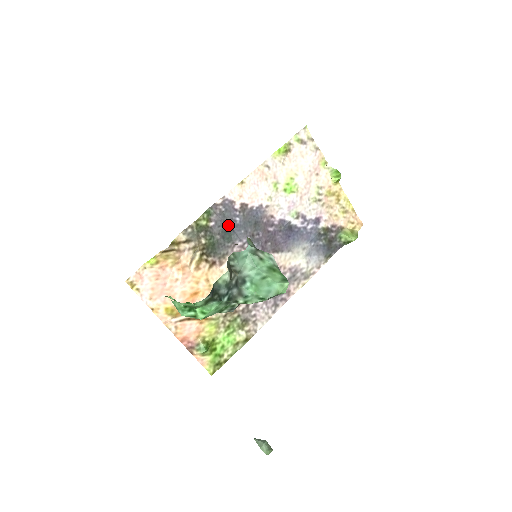
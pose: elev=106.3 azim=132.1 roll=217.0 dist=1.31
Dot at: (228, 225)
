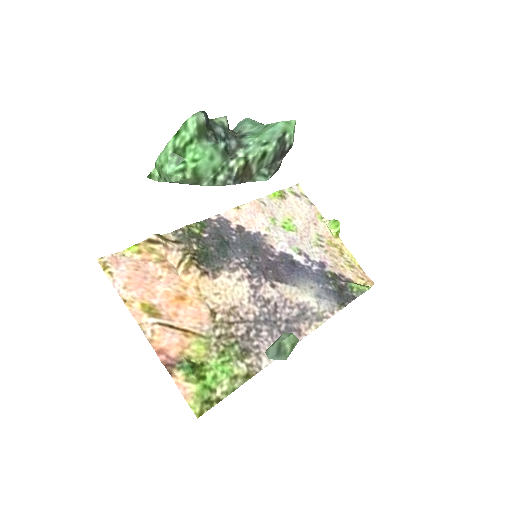
Dot at: (223, 240)
